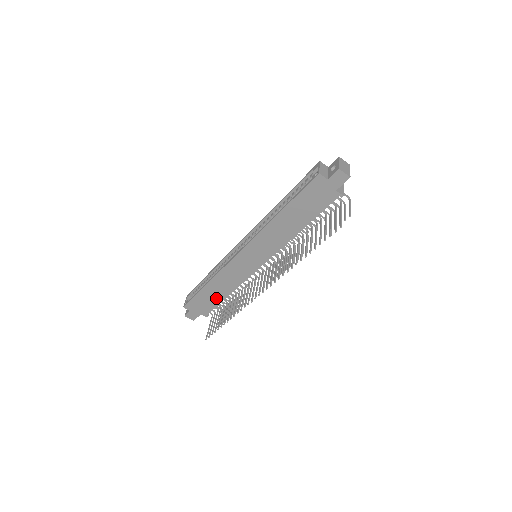
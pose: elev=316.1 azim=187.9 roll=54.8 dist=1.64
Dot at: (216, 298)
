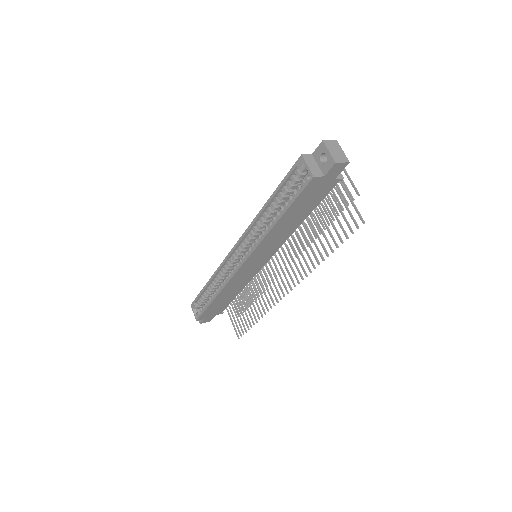
Dot at: (227, 300)
